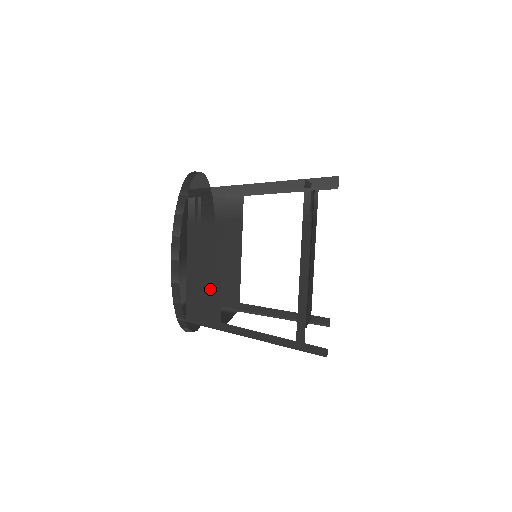
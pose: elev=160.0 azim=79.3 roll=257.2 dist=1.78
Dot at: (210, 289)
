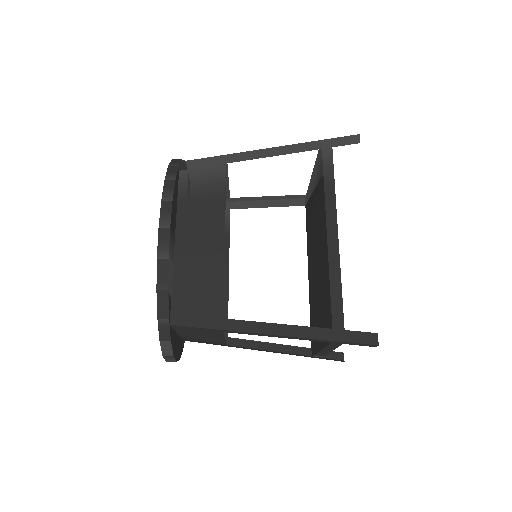
Dot at: (207, 275)
